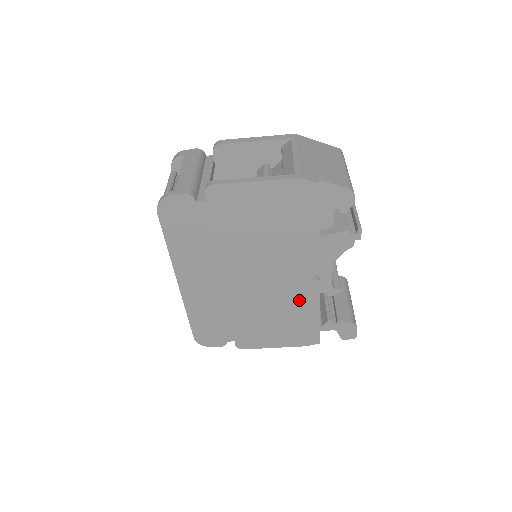
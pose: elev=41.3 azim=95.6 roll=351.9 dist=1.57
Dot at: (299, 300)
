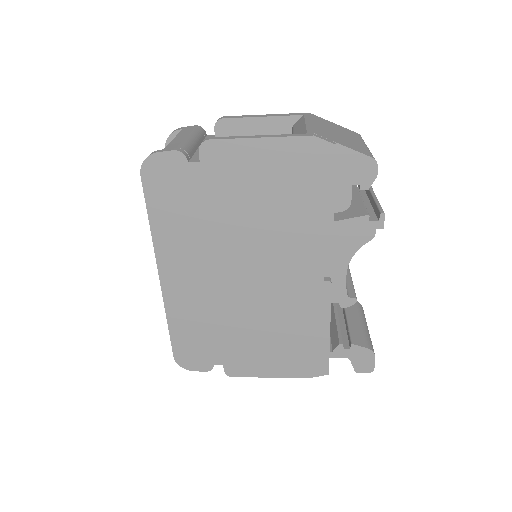
Dot at: (305, 309)
